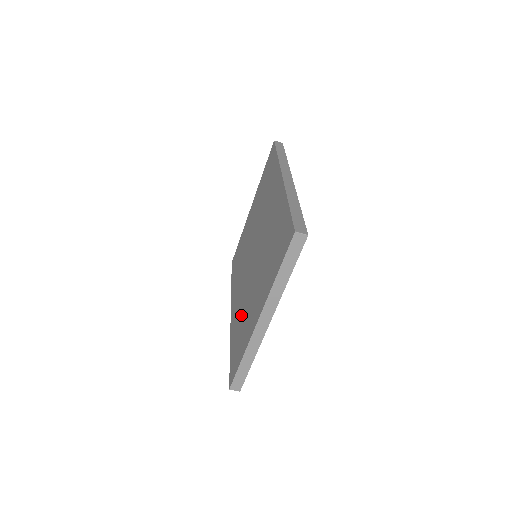
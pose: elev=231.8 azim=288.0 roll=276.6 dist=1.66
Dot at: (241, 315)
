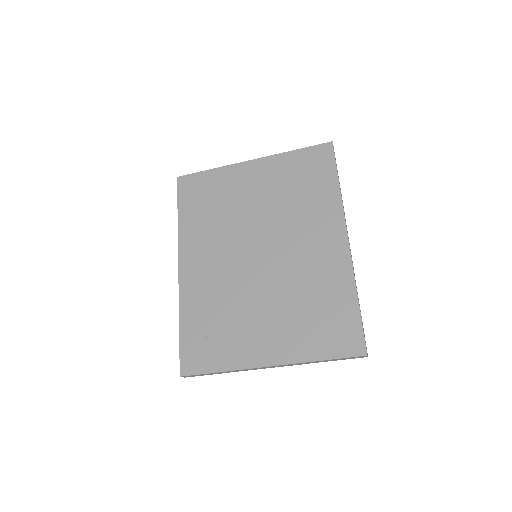
Dot at: (218, 309)
